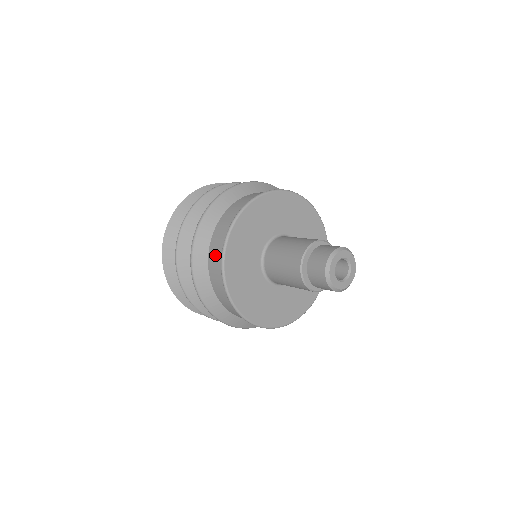
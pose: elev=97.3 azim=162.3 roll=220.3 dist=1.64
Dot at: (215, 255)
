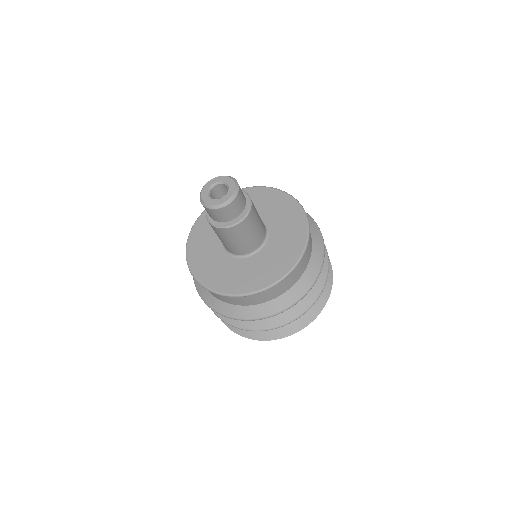
Dot at: occluded
